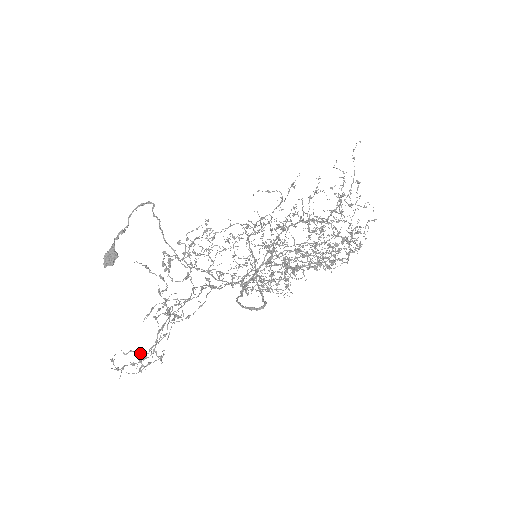
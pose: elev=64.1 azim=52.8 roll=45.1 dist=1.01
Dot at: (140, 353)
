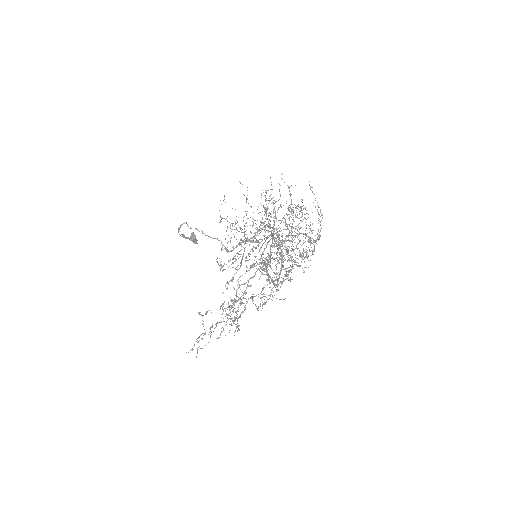
Dot at: occluded
